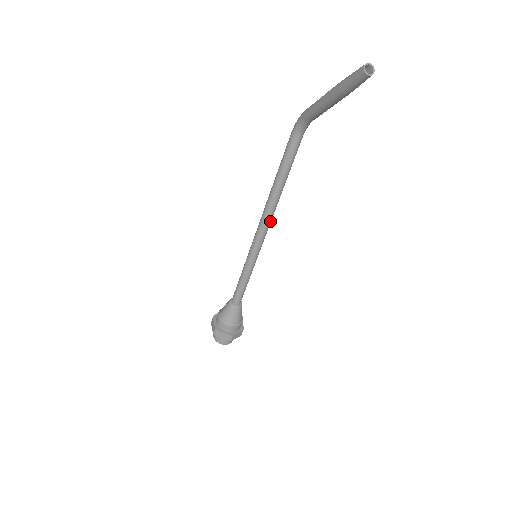
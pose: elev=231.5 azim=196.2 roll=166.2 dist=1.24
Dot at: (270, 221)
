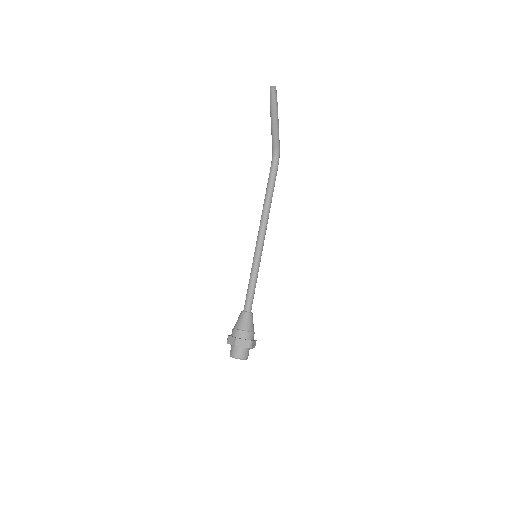
Dot at: (264, 226)
